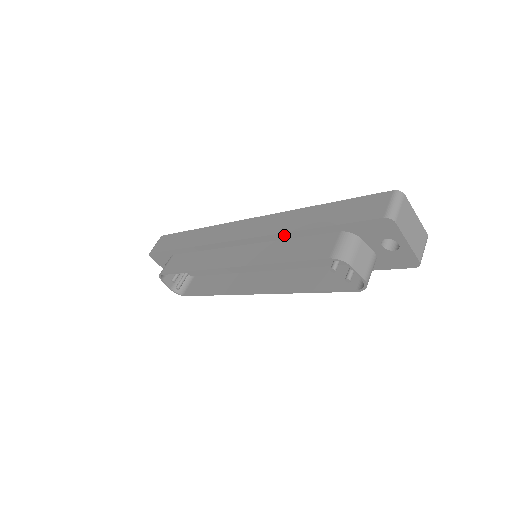
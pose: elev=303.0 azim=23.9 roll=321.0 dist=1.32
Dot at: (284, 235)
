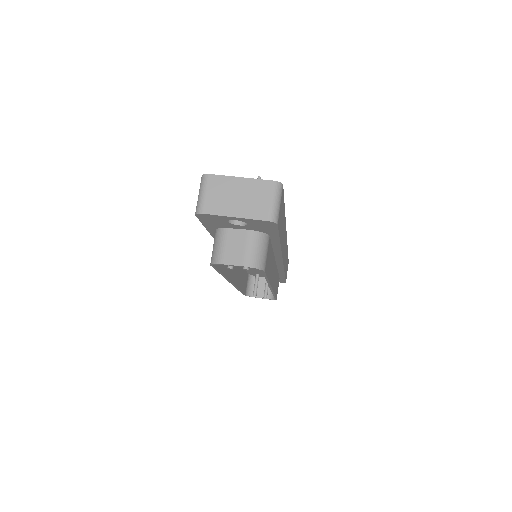
Dot at: occluded
